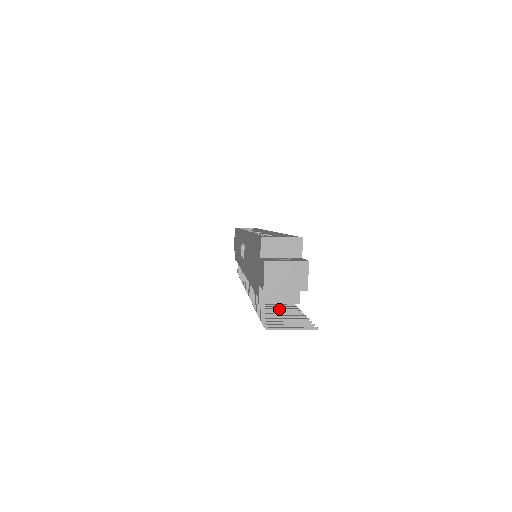
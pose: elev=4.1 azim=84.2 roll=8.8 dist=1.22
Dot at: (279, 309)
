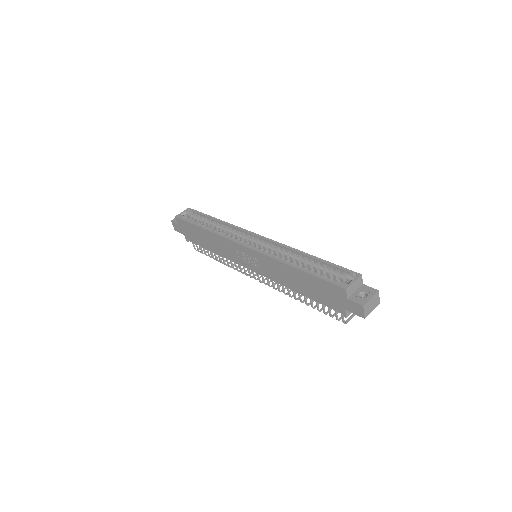
Dot at: occluded
